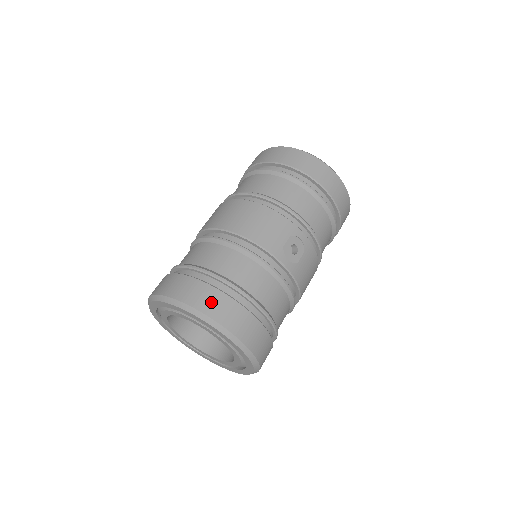
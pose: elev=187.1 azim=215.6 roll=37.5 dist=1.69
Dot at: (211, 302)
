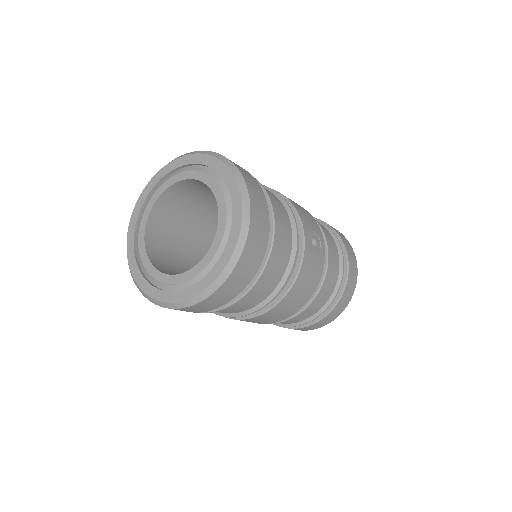
Dot at: (245, 171)
